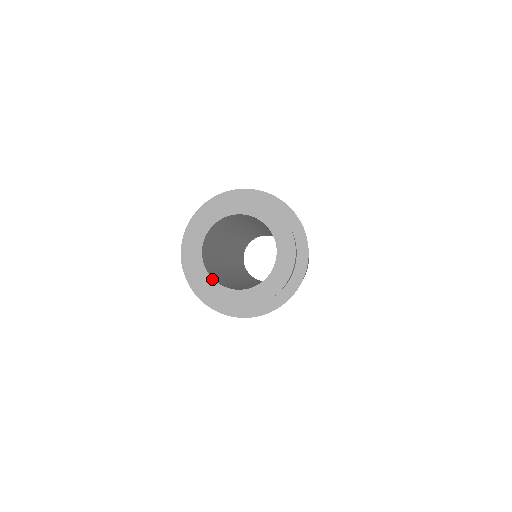
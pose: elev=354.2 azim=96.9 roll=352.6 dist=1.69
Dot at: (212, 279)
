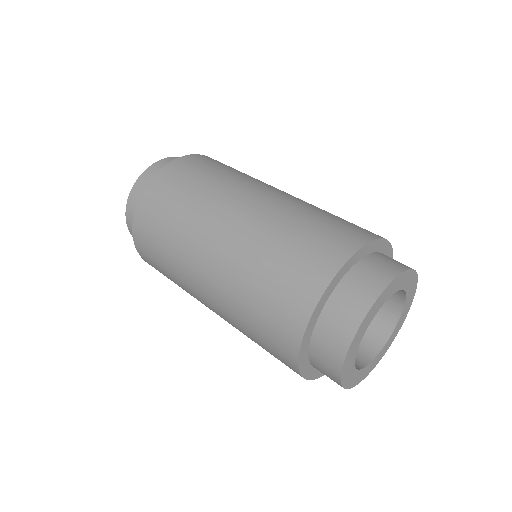
Dot at: (355, 367)
